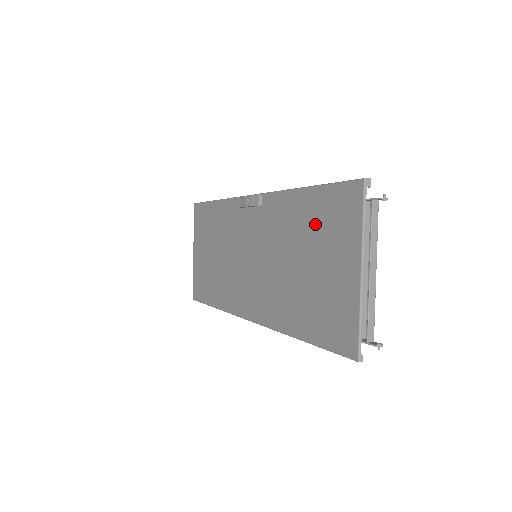
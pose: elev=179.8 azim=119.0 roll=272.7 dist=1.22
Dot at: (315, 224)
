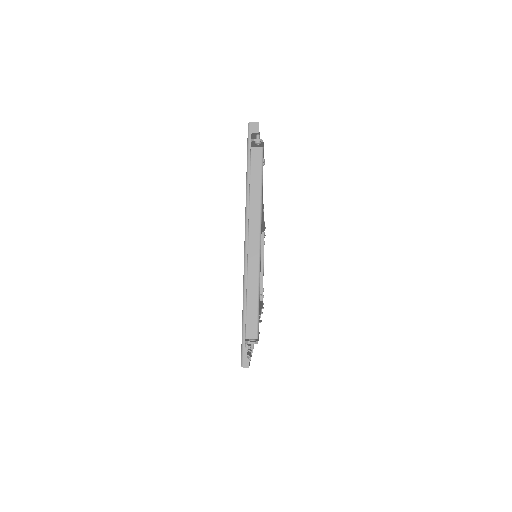
Dot at: occluded
